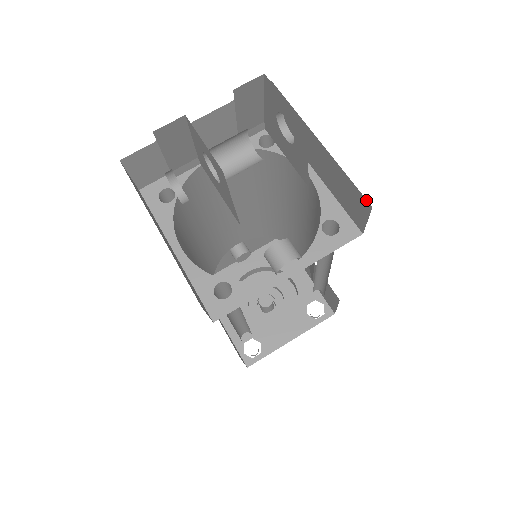
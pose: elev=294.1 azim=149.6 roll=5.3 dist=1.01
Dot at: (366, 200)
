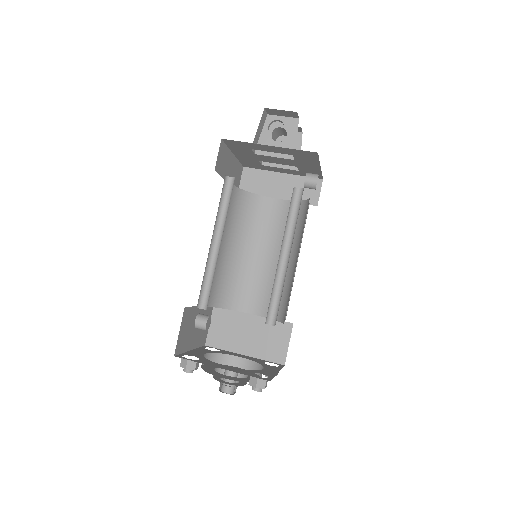
Dot at: (319, 179)
